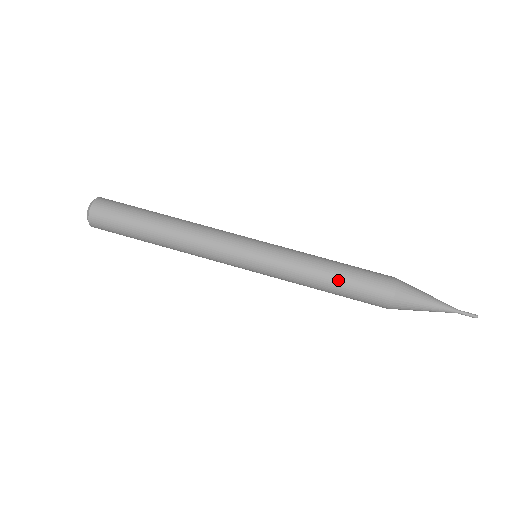
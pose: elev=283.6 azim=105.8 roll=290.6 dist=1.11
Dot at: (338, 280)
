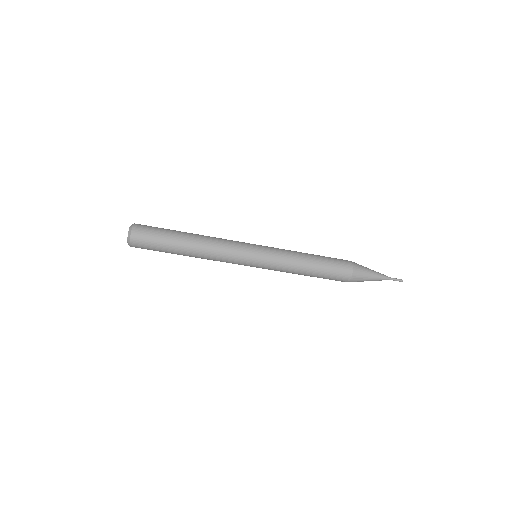
Dot at: (310, 276)
